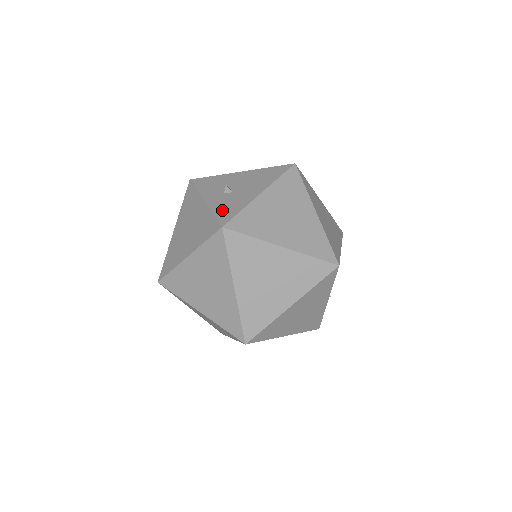
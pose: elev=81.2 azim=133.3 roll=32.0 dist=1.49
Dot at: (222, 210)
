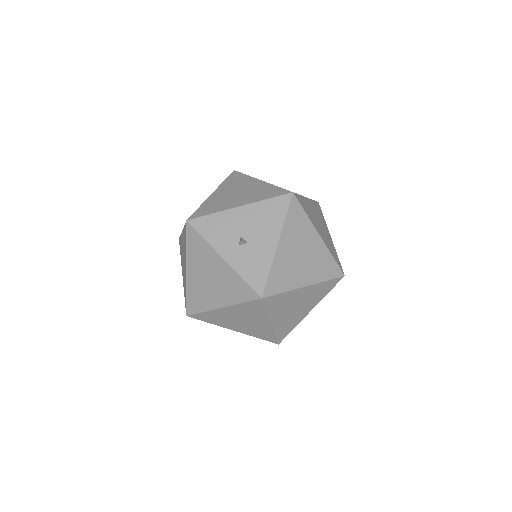
Dot at: (250, 273)
